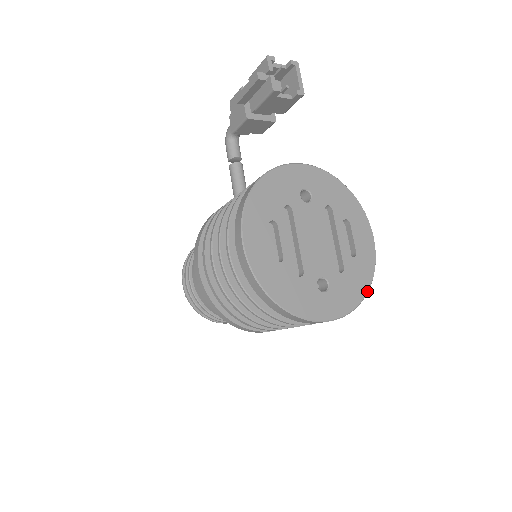
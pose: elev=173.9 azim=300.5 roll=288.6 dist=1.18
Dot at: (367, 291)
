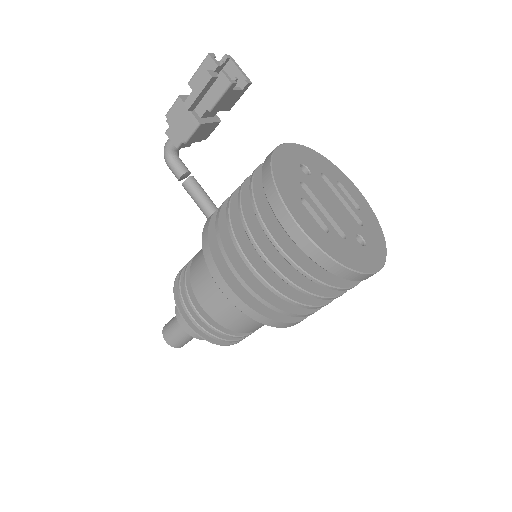
Dot at: (383, 234)
